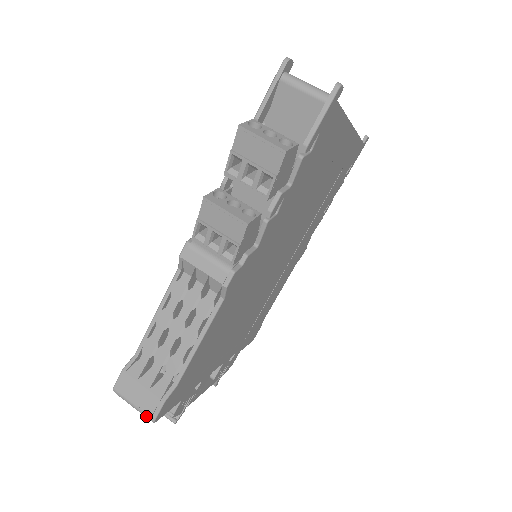
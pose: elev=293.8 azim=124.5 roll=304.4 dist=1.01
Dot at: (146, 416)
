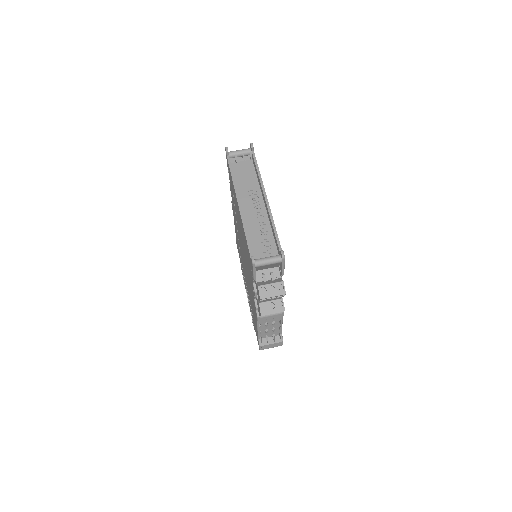
Dot at: occluded
